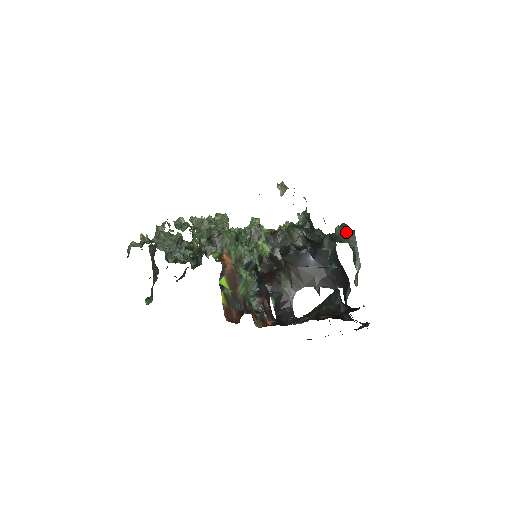
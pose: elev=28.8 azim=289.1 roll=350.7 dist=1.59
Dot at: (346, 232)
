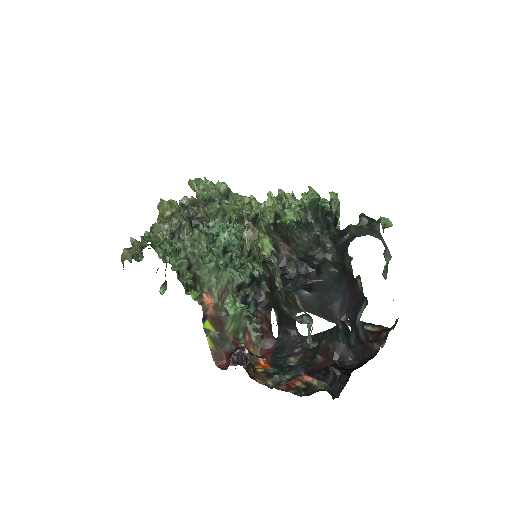
Dot at: (365, 229)
